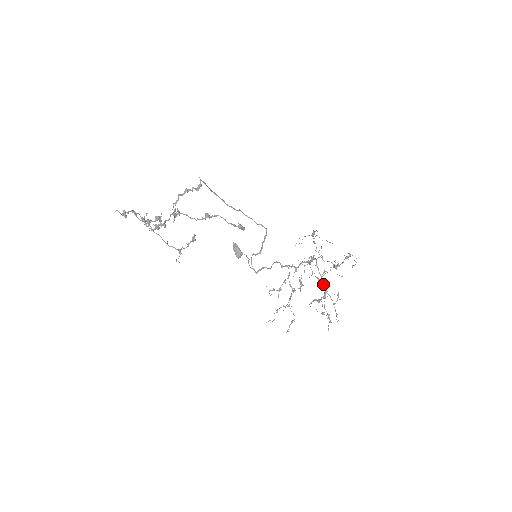
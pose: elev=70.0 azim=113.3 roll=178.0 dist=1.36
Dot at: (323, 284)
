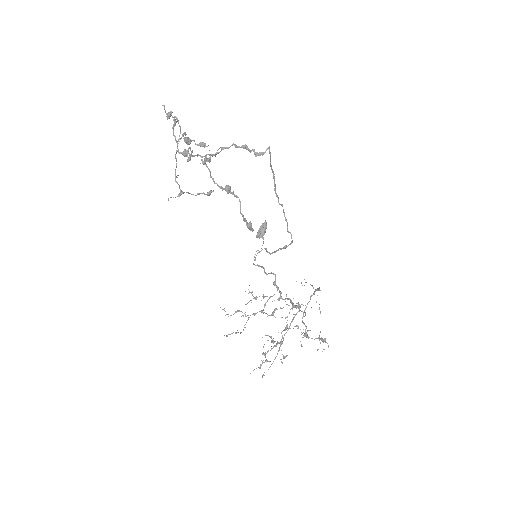
Dot at: occluded
